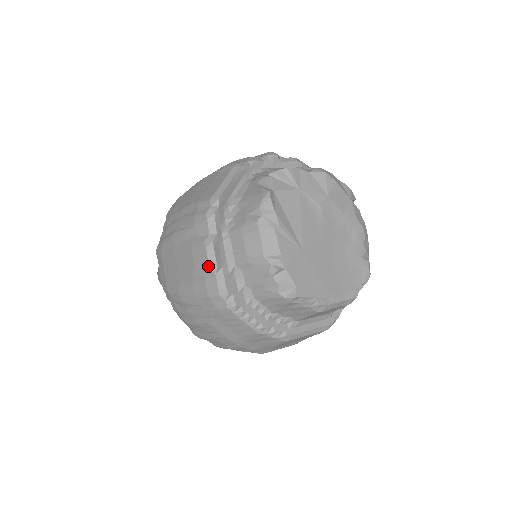
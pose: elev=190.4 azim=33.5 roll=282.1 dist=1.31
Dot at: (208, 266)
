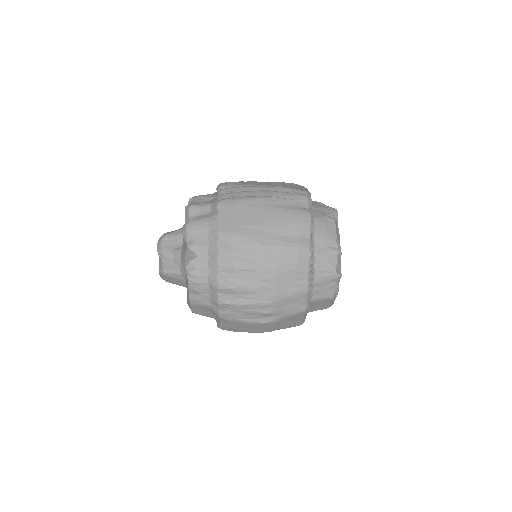
Dot at: (310, 226)
